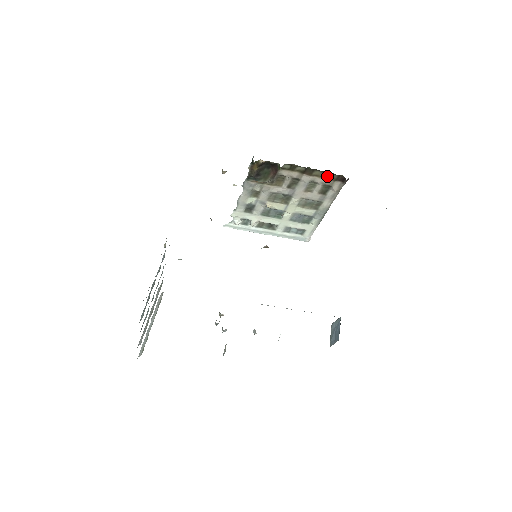
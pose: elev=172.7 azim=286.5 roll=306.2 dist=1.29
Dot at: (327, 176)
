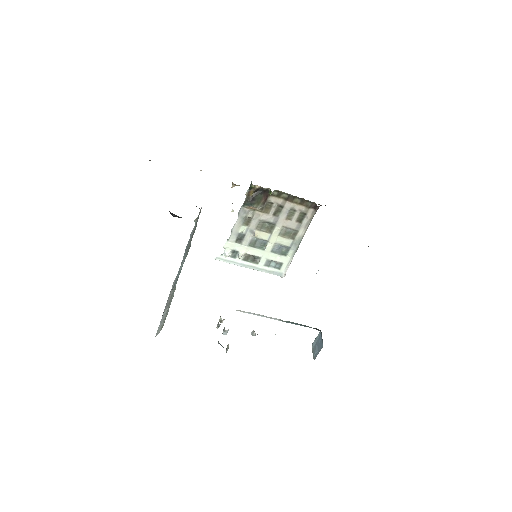
Dot at: (304, 203)
